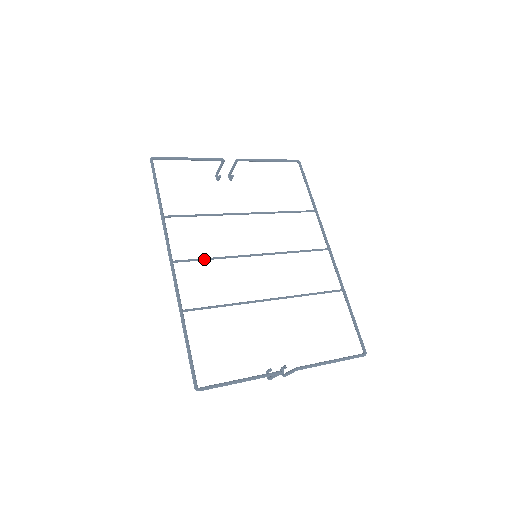
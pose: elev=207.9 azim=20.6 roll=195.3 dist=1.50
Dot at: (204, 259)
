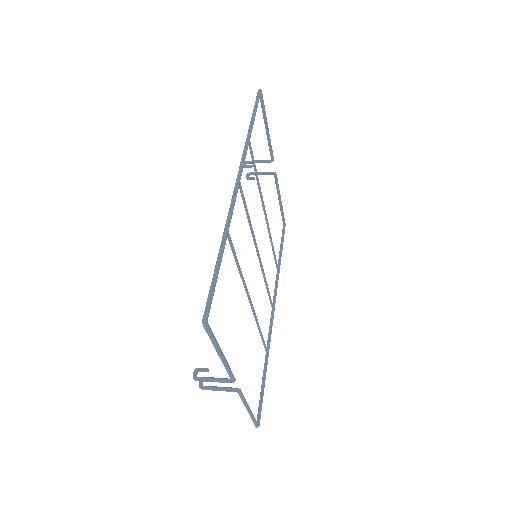
Dot at: occluded
